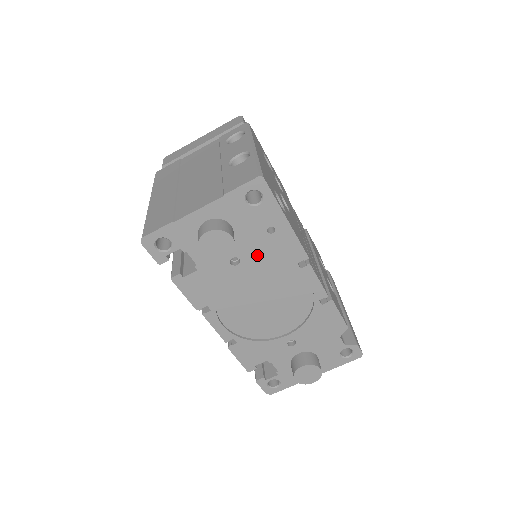
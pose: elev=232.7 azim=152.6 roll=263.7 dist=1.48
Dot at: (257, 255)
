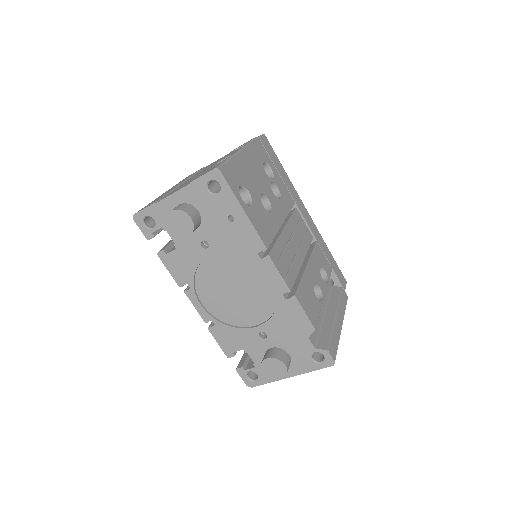
Dot at: (222, 241)
